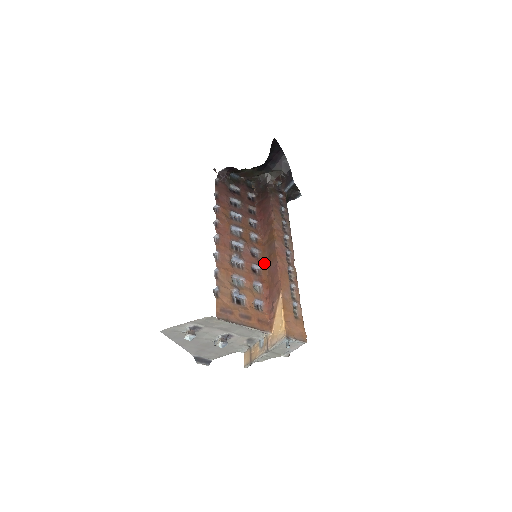
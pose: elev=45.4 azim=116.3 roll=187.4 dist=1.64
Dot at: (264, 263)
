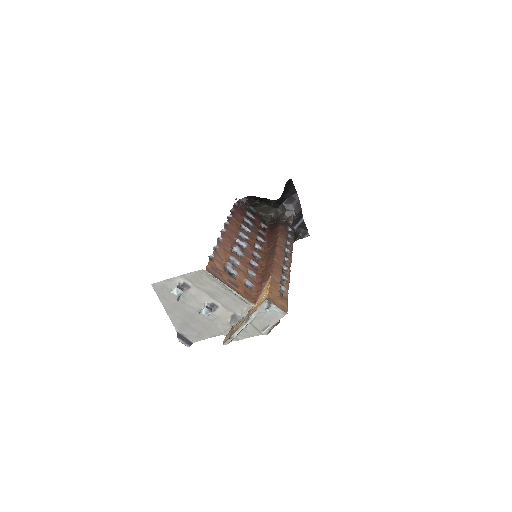
Dot at: (262, 263)
